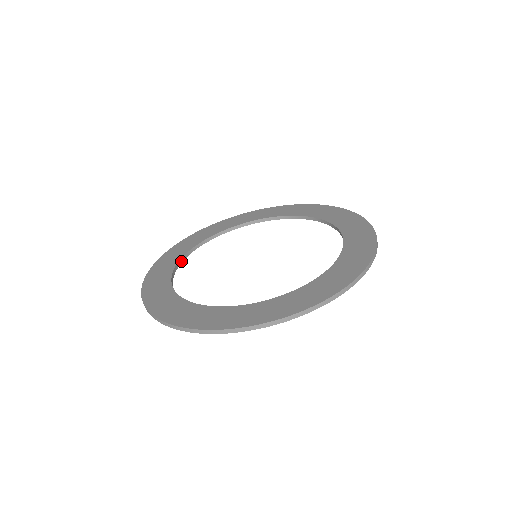
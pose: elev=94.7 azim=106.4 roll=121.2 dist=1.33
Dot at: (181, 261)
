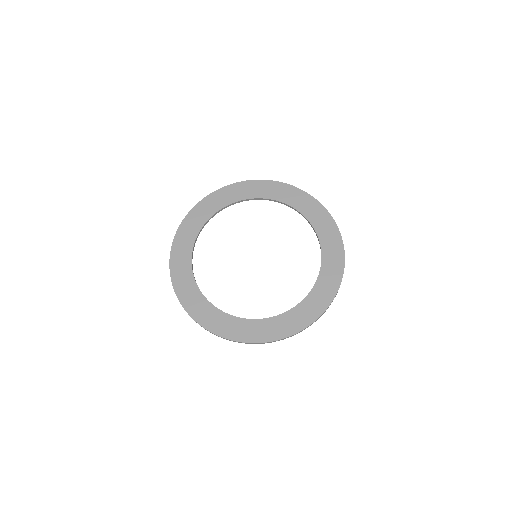
Dot at: occluded
